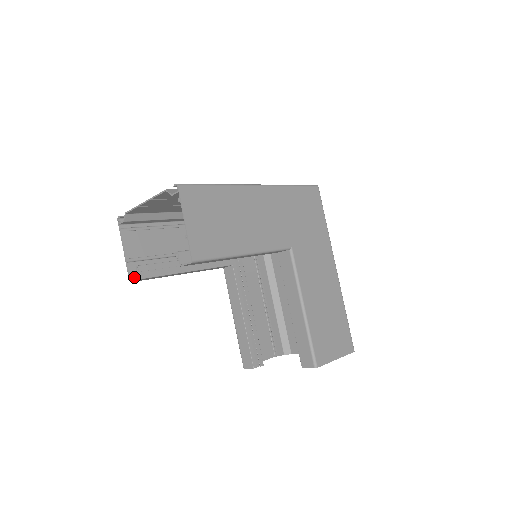
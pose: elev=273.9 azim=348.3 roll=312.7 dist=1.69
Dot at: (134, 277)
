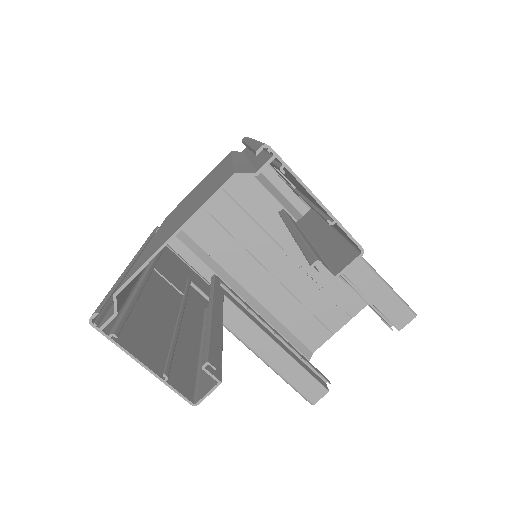
Dot at: (190, 395)
